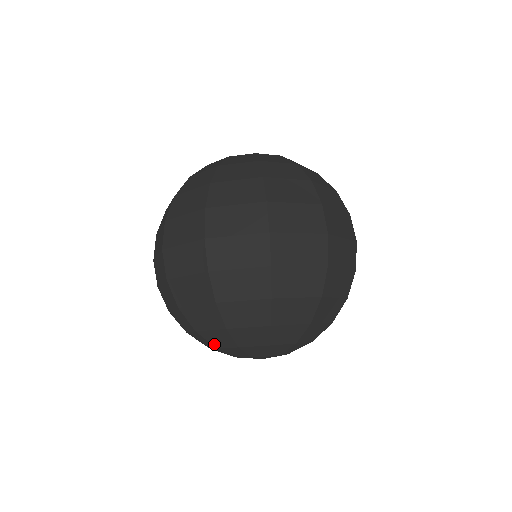
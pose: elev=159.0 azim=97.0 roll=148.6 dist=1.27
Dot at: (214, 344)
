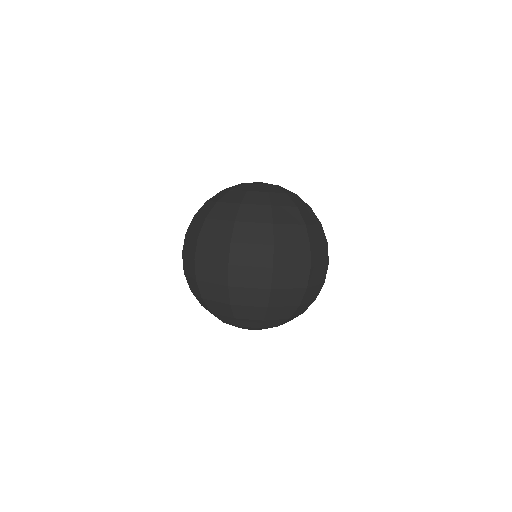
Dot at: (222, 320)
